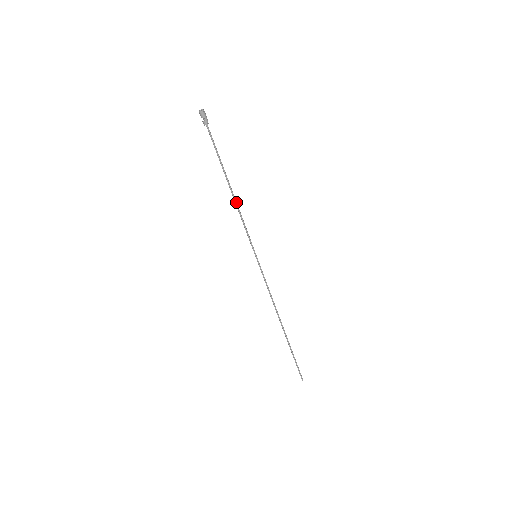
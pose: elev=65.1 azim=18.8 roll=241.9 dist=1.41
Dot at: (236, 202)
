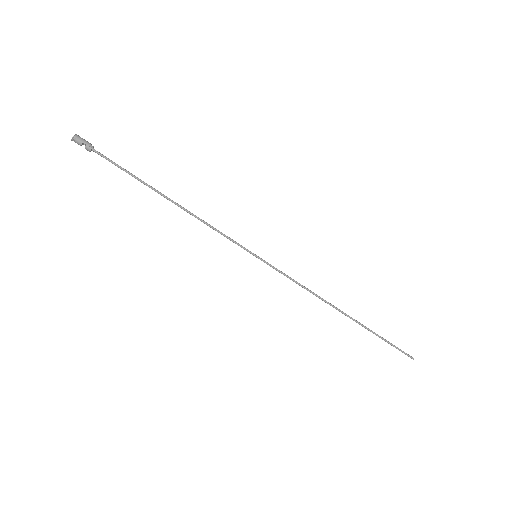
Dot at: (189, 212)
